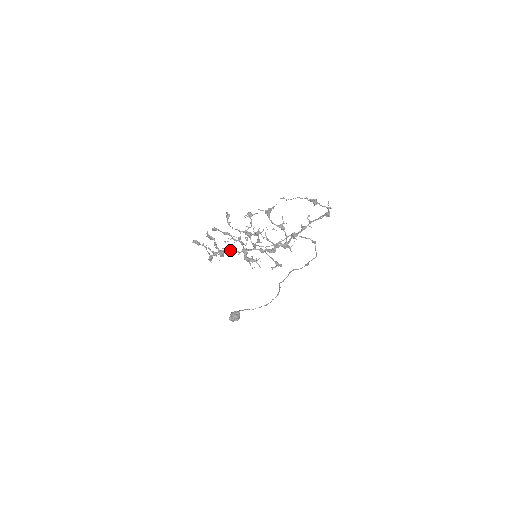
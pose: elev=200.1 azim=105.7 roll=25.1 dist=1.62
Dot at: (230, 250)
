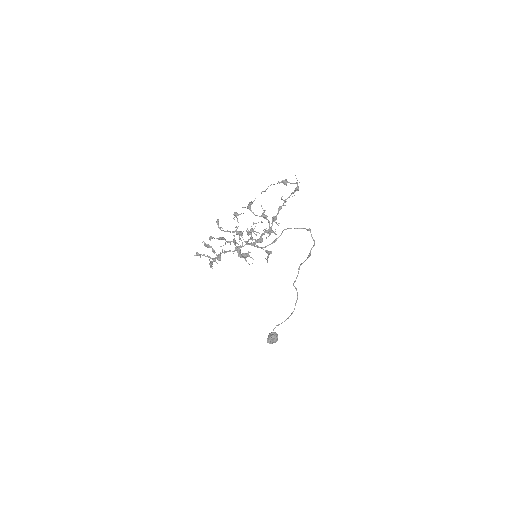
Dot at: (225, 251)
